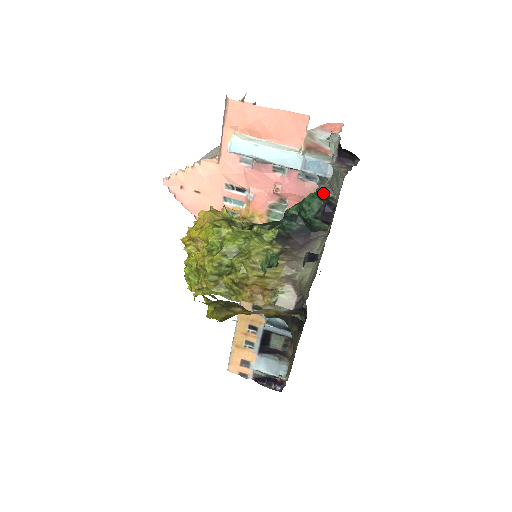
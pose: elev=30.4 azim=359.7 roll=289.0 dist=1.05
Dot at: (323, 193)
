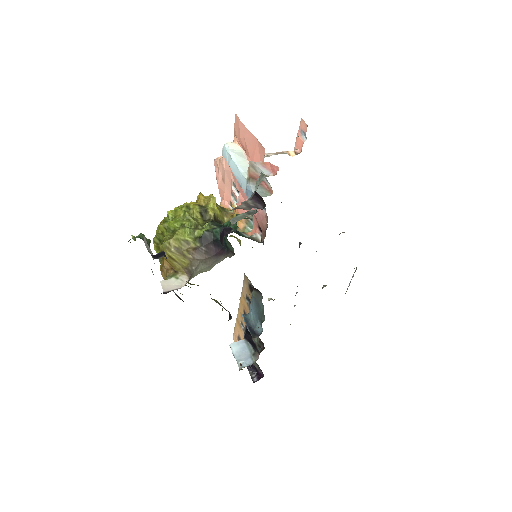
Dot at: (237, 220)
